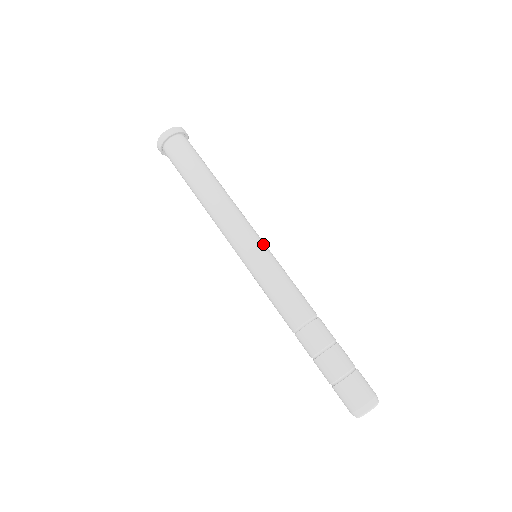
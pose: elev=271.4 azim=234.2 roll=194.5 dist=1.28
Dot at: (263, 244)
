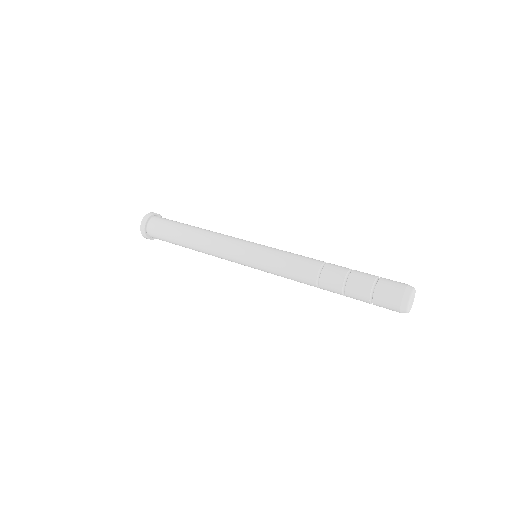
Dot at: (252, 245)
